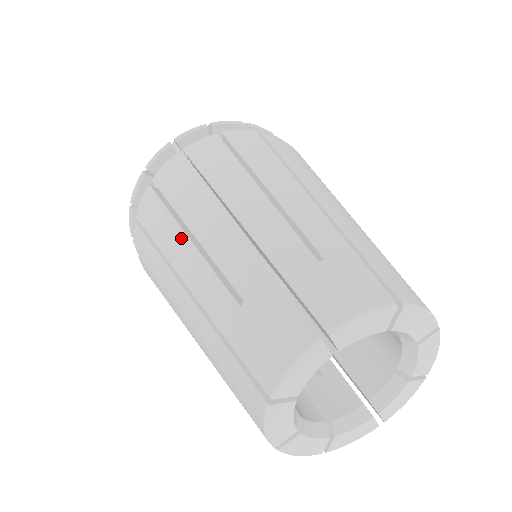
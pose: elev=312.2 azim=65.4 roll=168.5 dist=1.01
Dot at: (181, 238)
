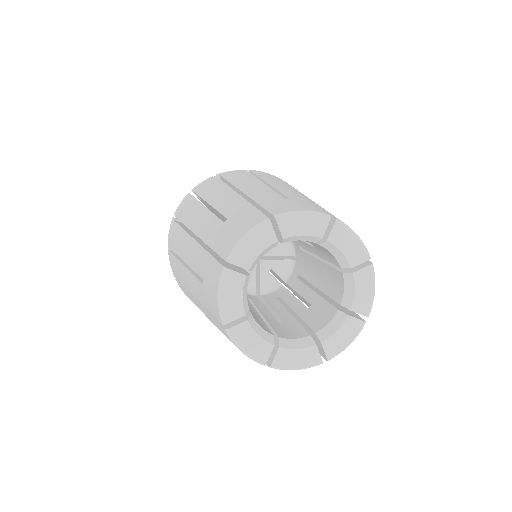
Dot at: (200, 209)
